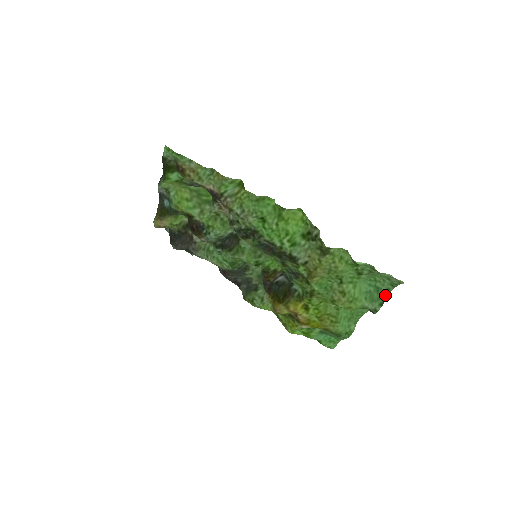
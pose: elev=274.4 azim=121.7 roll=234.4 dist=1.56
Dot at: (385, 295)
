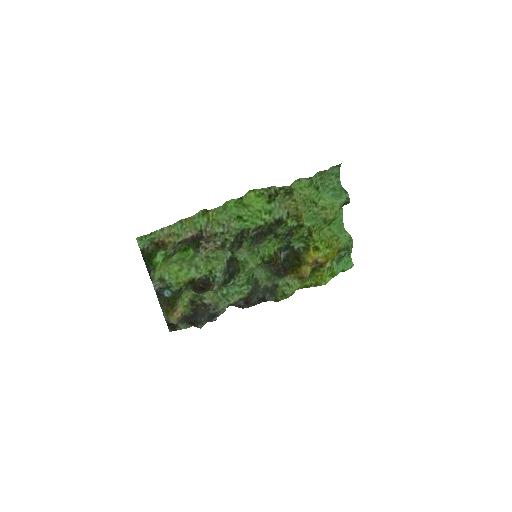
Dot at: (341, 187)
